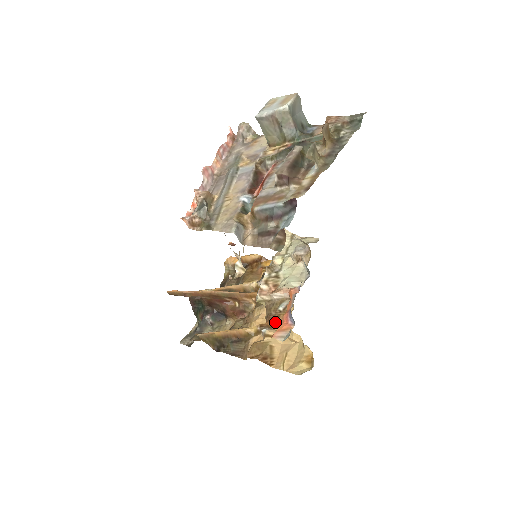
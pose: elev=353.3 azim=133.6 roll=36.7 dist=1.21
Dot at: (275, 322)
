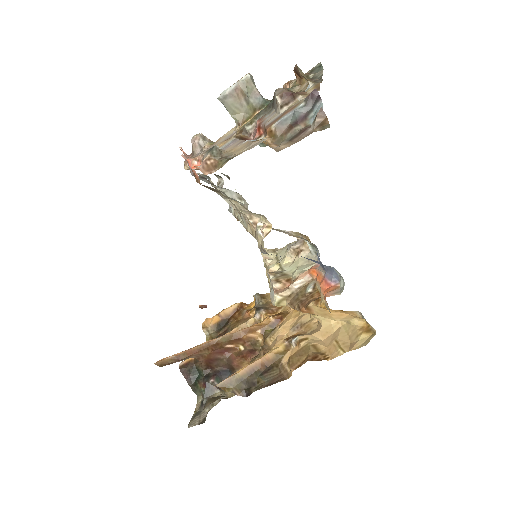
Dot at: (313, 300)
